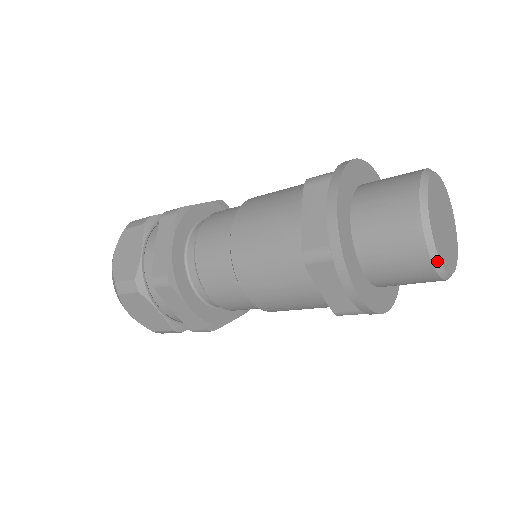
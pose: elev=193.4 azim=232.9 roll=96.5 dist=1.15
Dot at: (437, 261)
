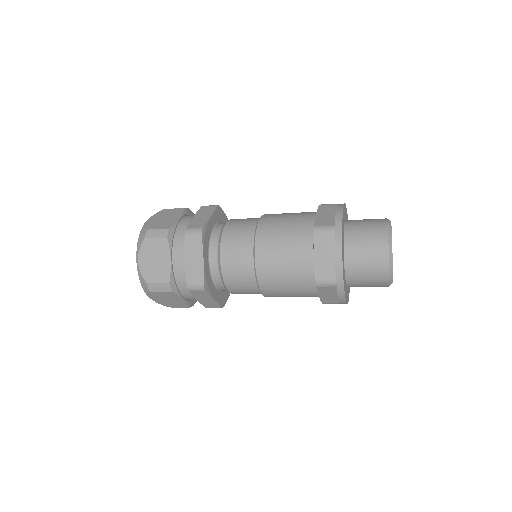
Dot at: (391, 282)
